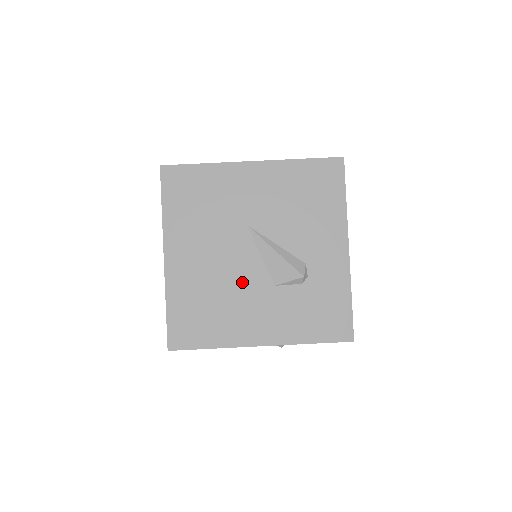
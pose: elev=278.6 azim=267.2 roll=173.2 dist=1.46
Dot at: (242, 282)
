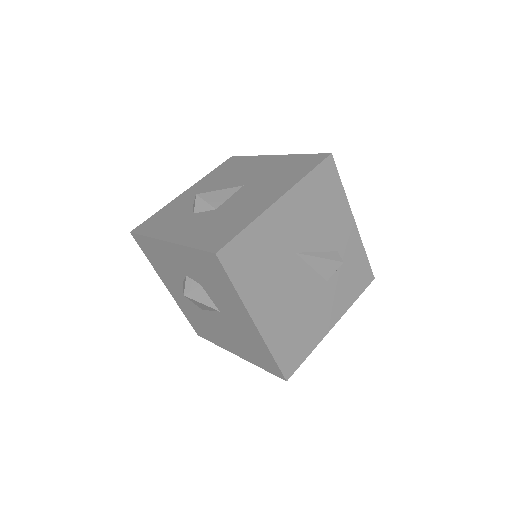
Dot at: (309, 296)
